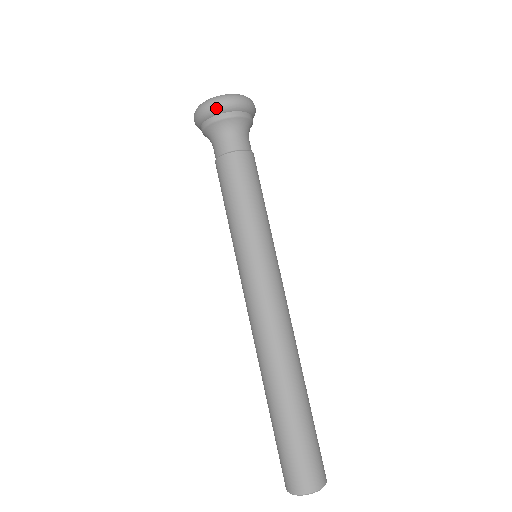
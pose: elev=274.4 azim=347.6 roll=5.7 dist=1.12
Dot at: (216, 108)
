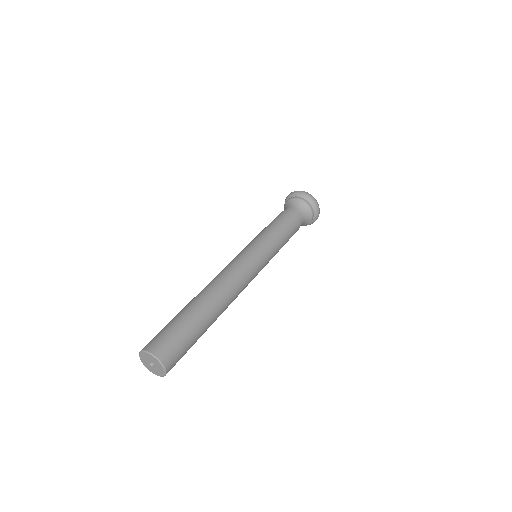
Dot at: (295, 193)
